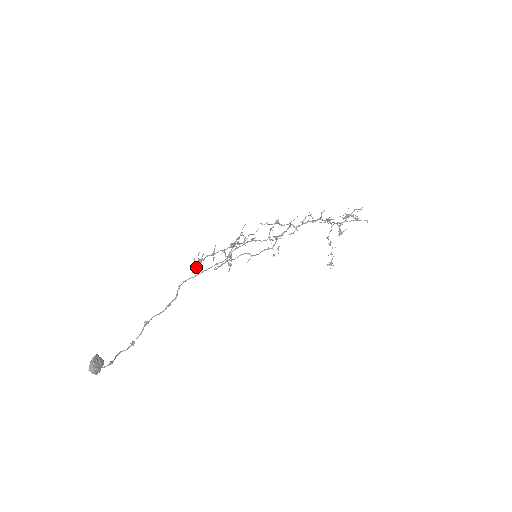
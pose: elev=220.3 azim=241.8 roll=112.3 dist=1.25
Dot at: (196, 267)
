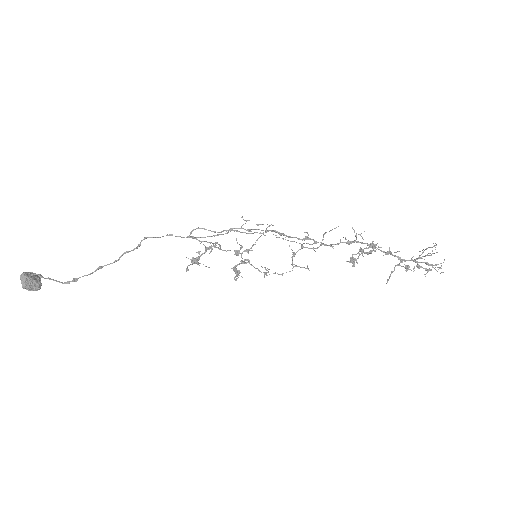
Dot at: occluded
